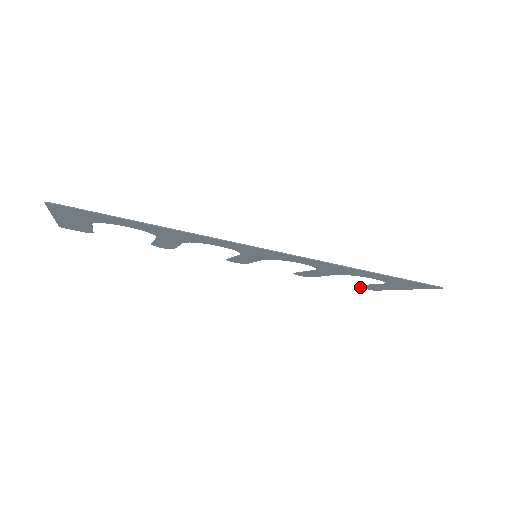
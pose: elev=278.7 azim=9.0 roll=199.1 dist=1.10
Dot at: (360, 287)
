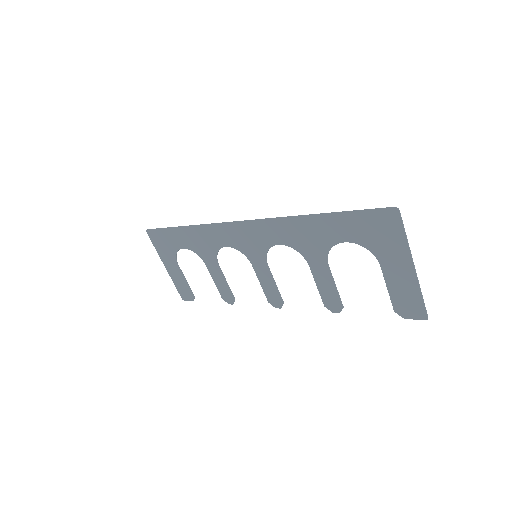
Dot at: (404, 314)
